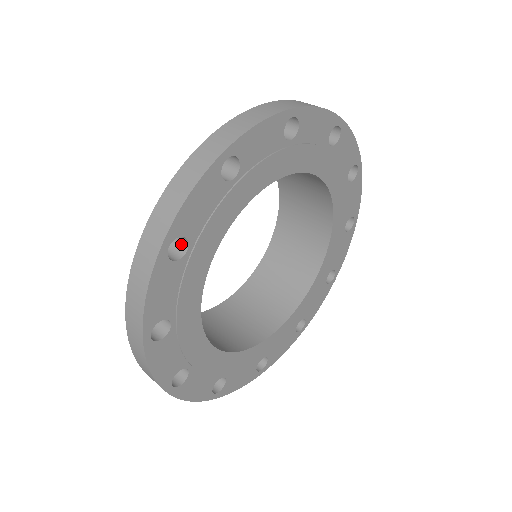
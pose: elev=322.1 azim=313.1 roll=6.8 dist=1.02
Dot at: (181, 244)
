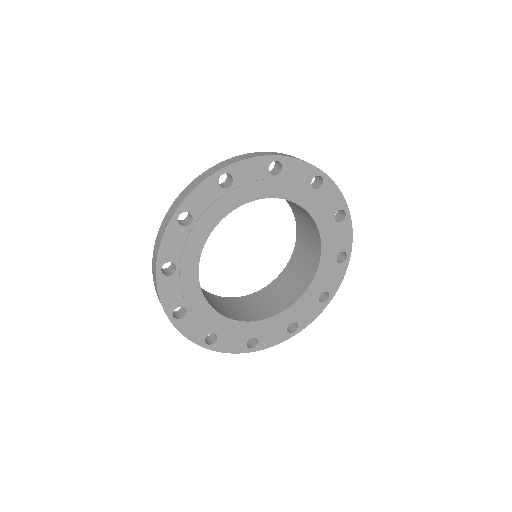
Dot at: (174, 265)
